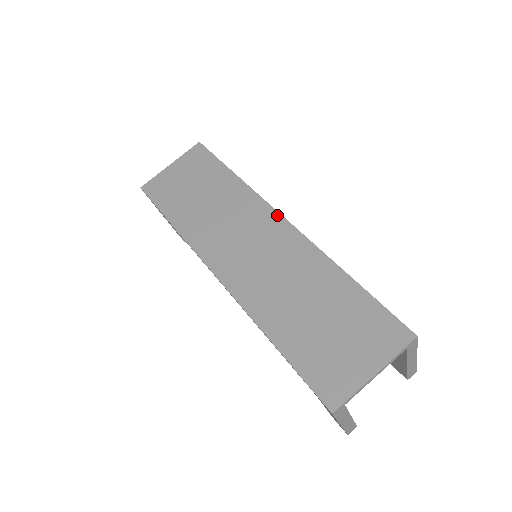
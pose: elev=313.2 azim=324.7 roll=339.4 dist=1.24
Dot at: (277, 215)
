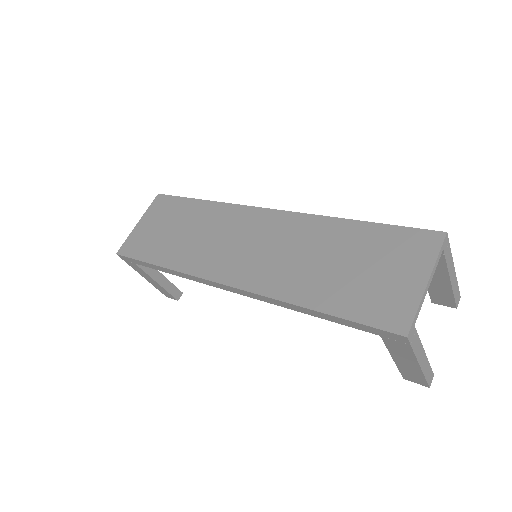
Dot at: (260, 210)
